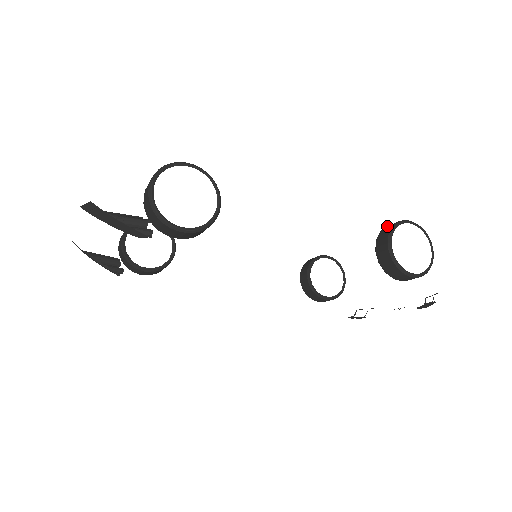
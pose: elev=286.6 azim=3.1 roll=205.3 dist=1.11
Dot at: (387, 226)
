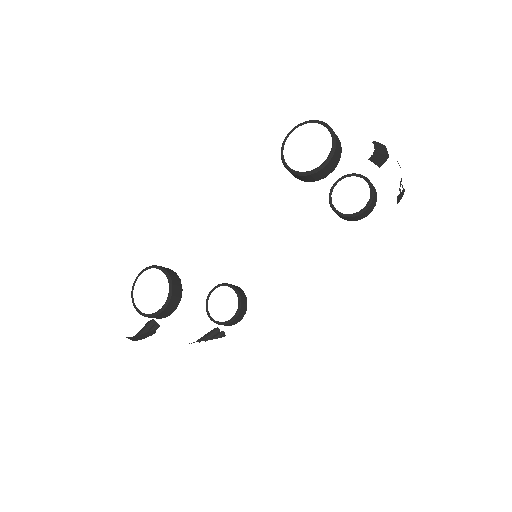
Dot at: occluded
